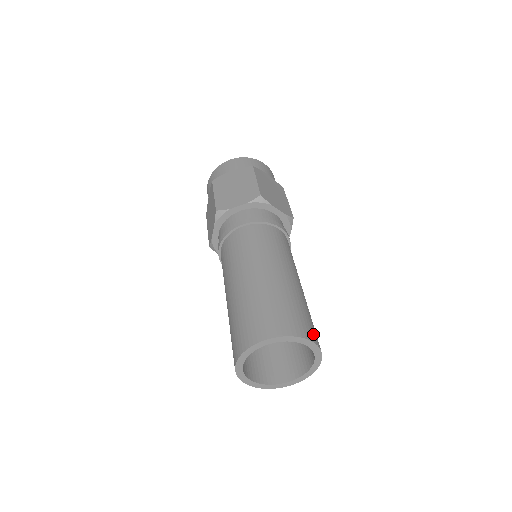
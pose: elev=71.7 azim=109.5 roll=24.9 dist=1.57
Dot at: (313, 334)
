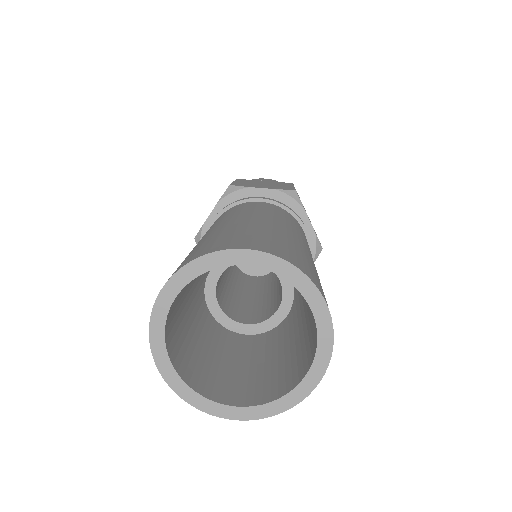
Dot at: occluded
